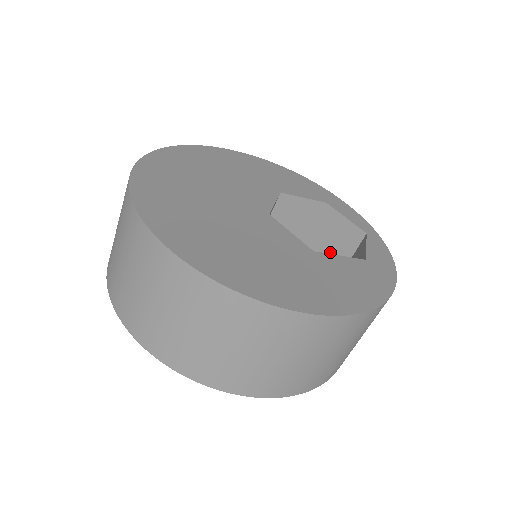
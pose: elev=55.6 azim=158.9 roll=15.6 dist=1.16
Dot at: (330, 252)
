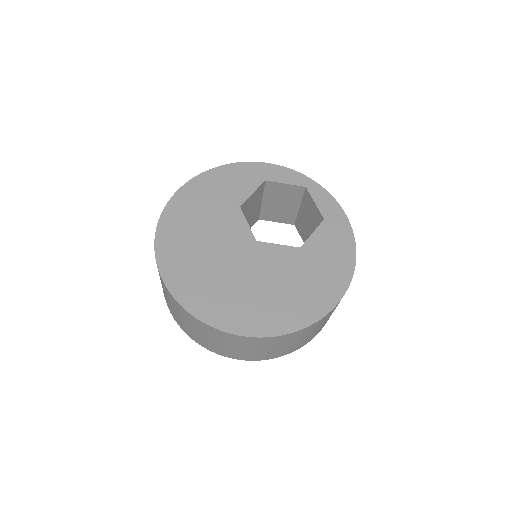
Dot at: (284, 203)
